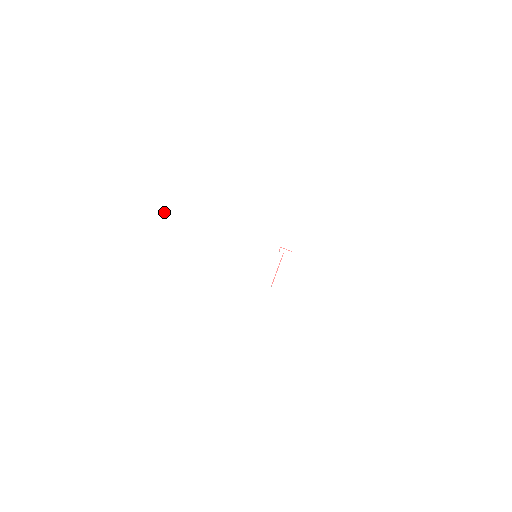
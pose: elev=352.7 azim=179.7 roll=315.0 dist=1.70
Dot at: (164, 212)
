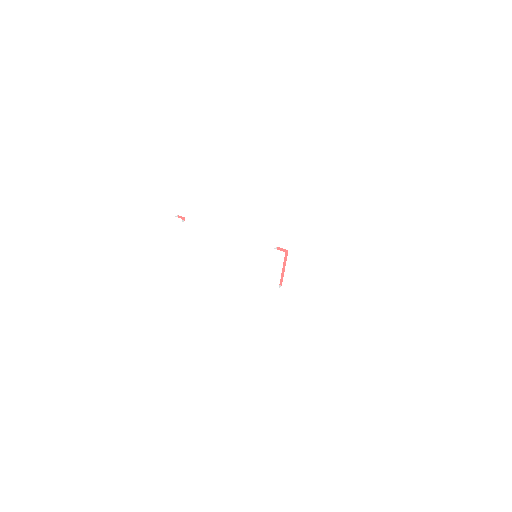
Dot at: (179, 220)
